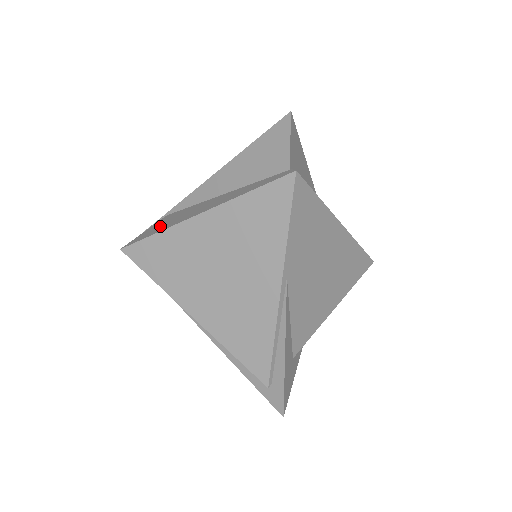
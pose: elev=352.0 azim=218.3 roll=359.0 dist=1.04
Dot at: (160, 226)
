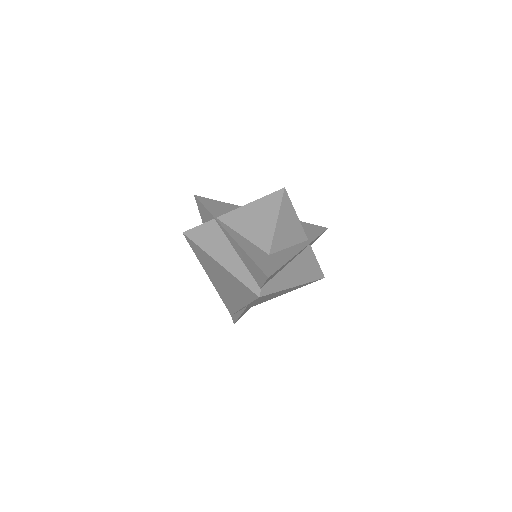
Dot at: (204, 237)
